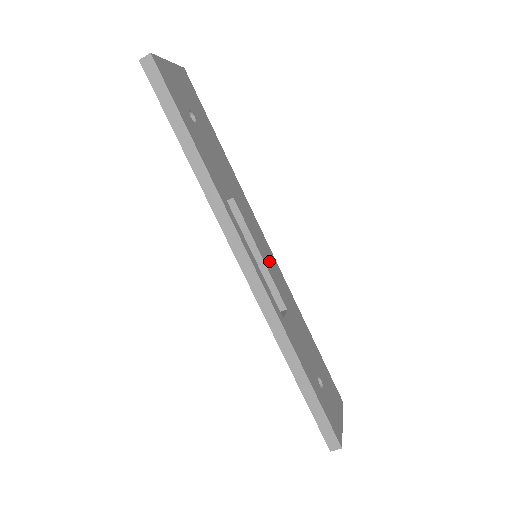
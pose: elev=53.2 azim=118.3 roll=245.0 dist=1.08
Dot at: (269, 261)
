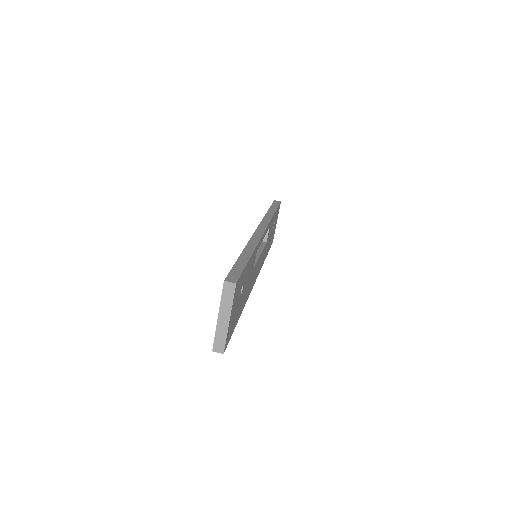
Dot at: occluded
